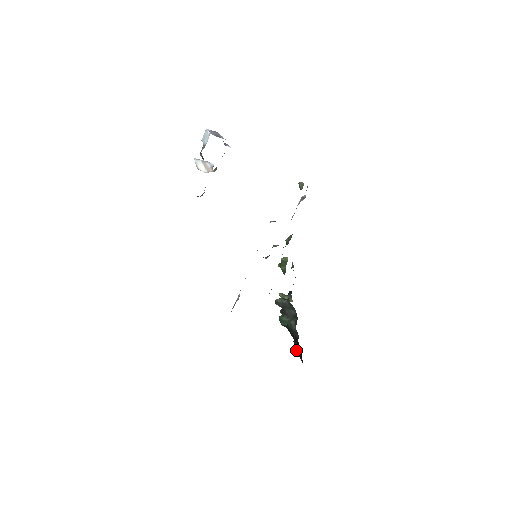
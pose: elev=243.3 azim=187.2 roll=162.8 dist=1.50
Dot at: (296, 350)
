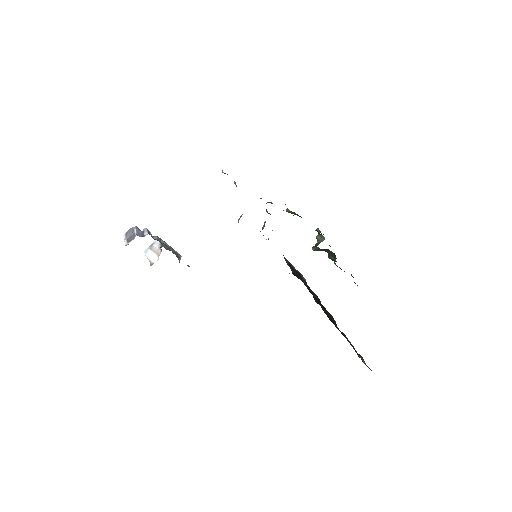
Dot at: occluded
